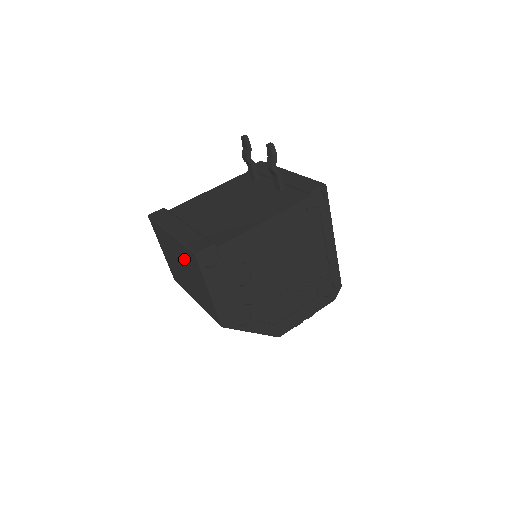
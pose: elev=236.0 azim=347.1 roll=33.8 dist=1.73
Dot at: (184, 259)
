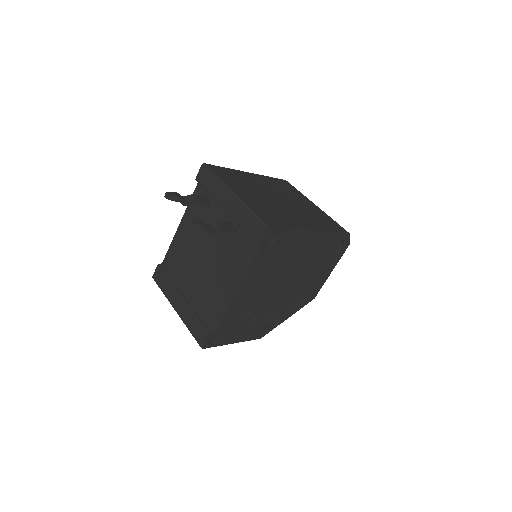
Dot at: occluded
